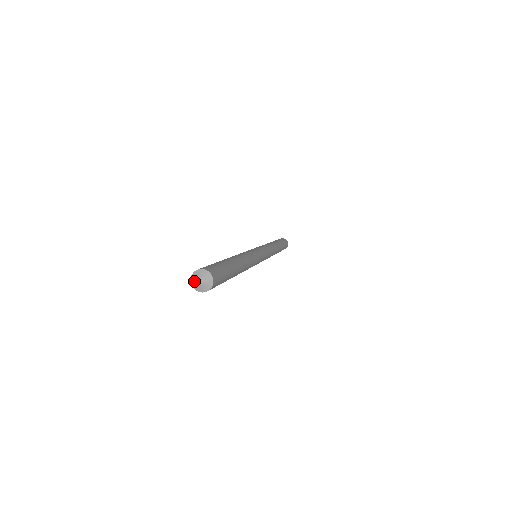
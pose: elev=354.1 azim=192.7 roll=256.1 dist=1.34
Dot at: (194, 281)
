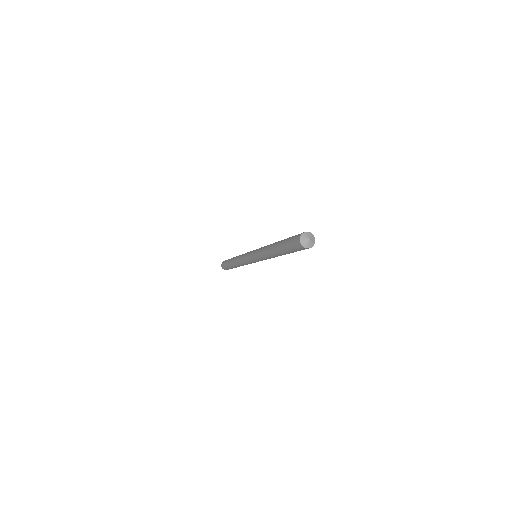
Dot at: (305, 236)
